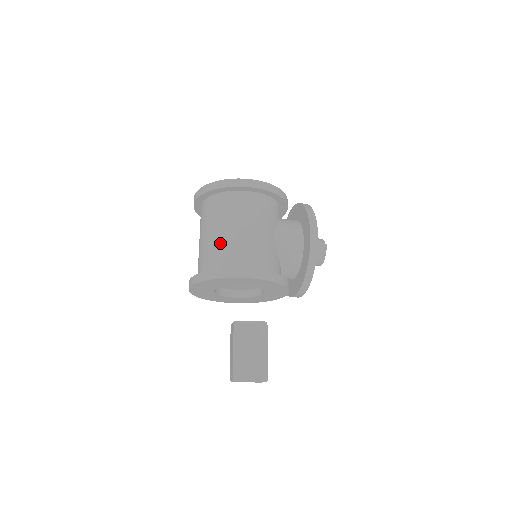
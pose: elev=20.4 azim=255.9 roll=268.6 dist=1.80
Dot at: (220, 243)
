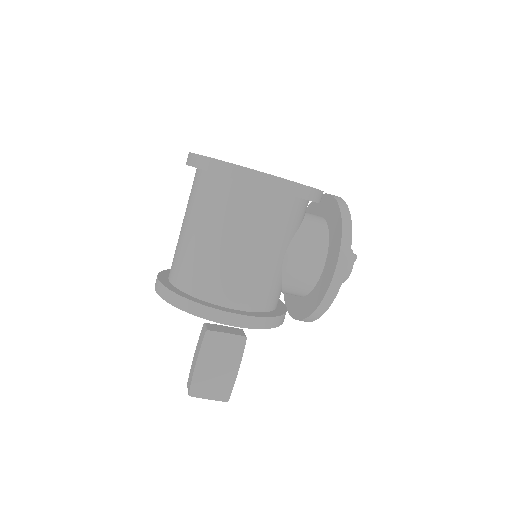
Dot at: (205, 256)
